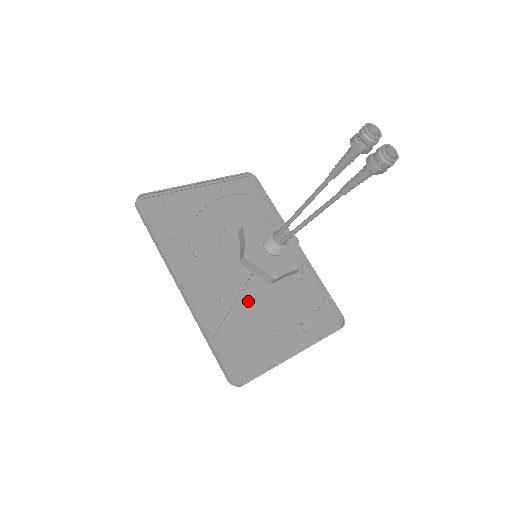
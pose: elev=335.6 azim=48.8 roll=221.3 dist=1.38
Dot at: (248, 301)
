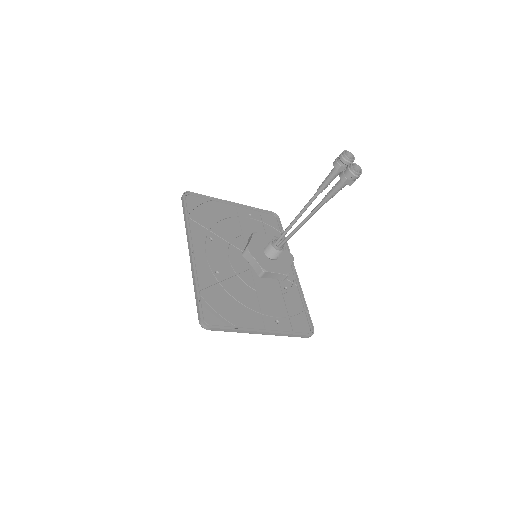
Dot at: (238, 283)
